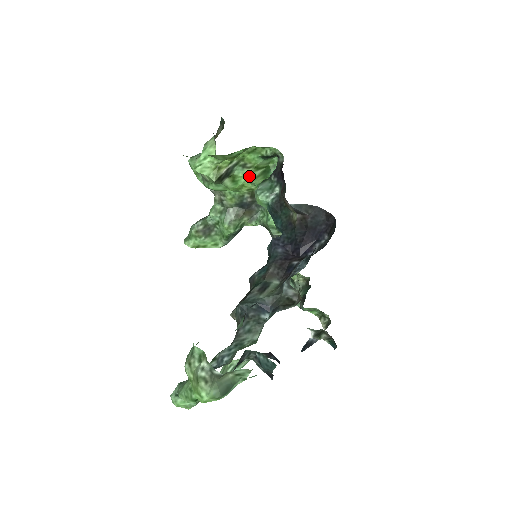
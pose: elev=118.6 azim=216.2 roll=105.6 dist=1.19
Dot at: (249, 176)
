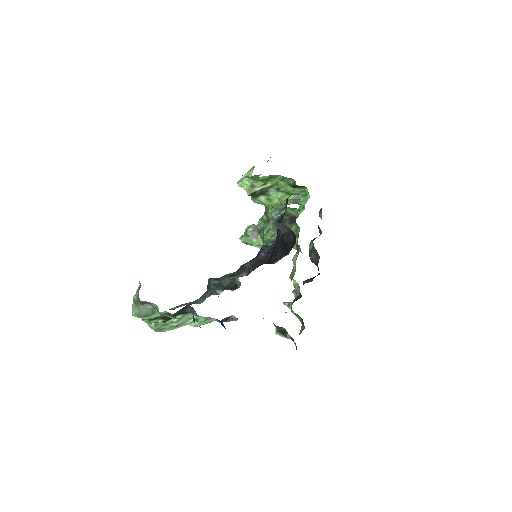
Dot at: (281, 198)
